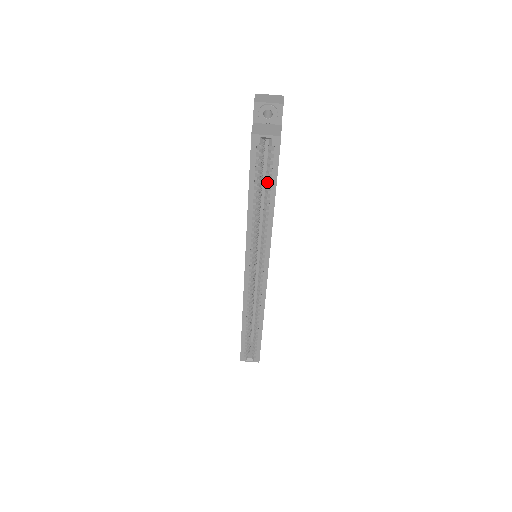
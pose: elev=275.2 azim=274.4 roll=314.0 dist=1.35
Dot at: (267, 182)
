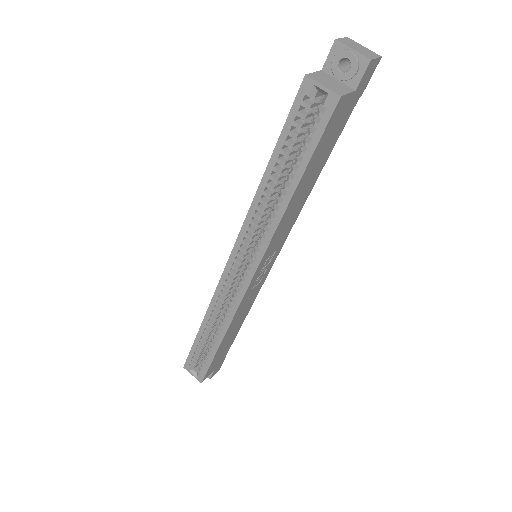
Dot at: (299, 157)
